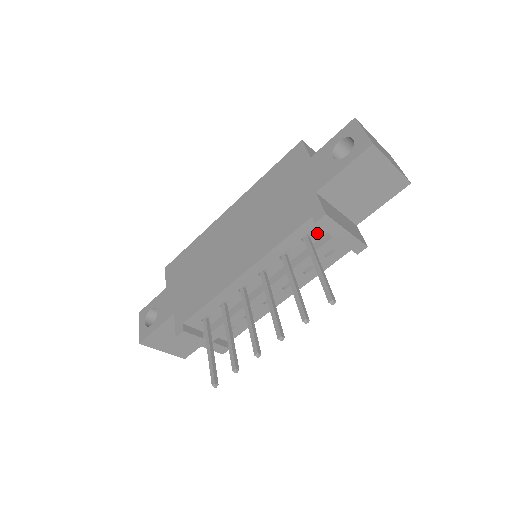
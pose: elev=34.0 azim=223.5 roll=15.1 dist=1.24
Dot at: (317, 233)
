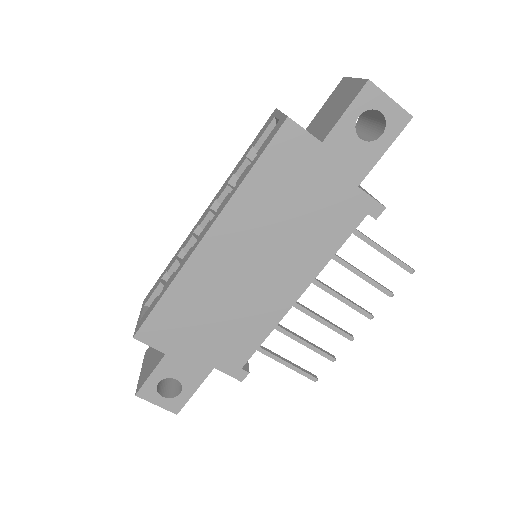
Dot at: occluded
